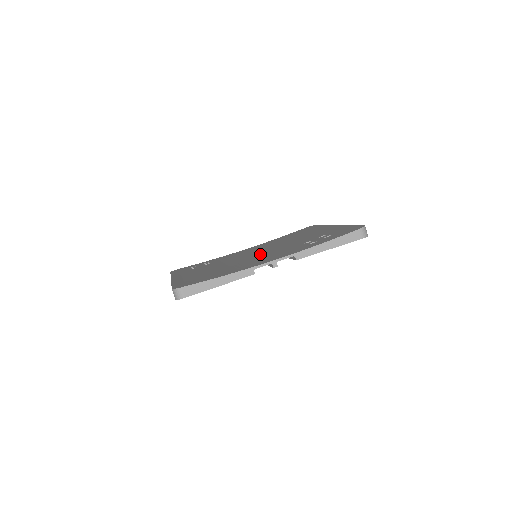
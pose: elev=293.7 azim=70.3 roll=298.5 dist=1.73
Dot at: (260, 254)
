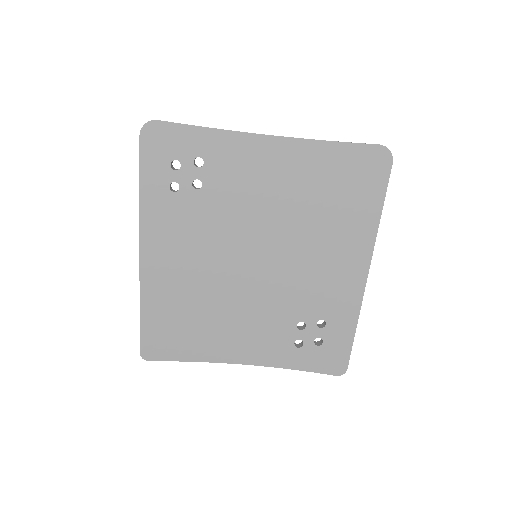
Dot at: (256, 281)
